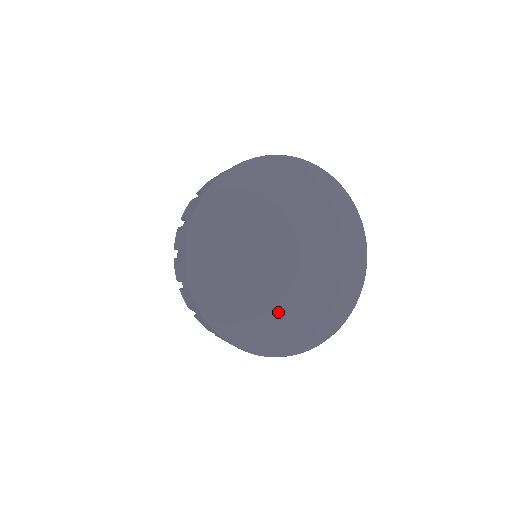
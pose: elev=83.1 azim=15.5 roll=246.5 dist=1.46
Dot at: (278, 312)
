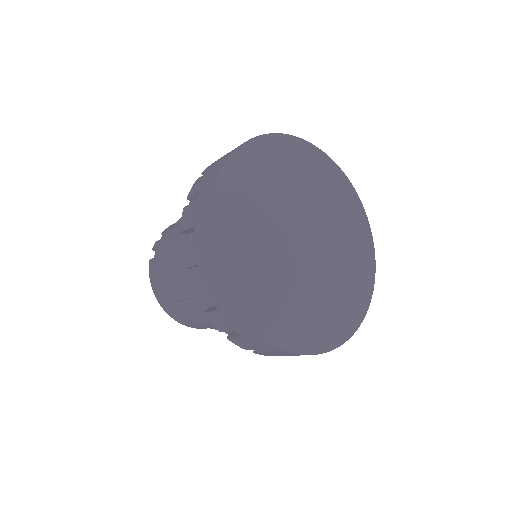
Dot at: (347, 286)
